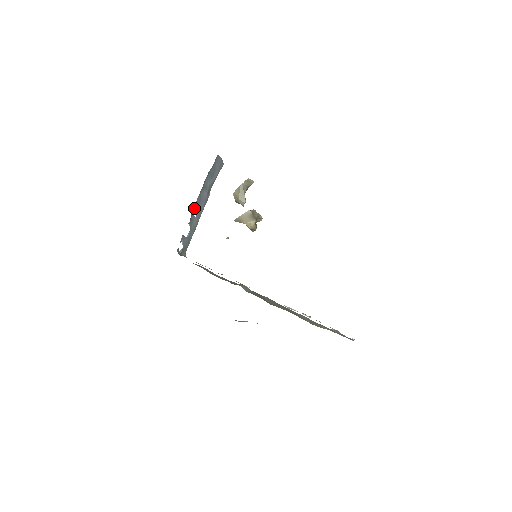
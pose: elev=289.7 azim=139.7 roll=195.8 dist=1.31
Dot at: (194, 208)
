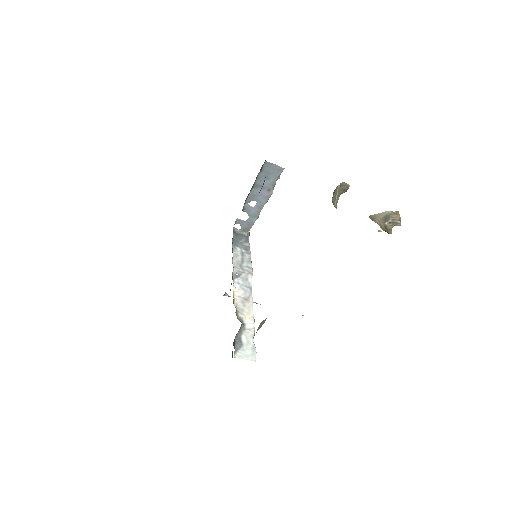
Dot at: (248, 200)
